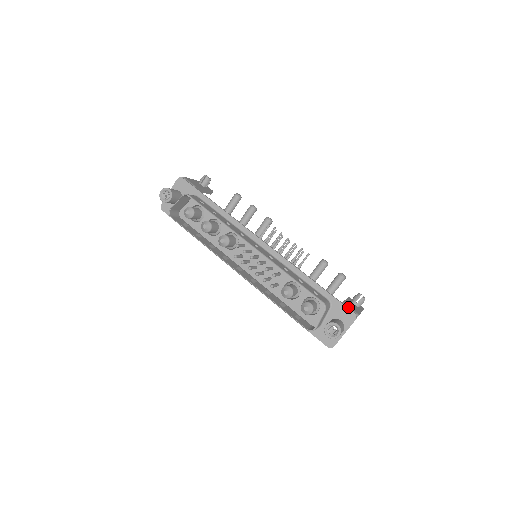
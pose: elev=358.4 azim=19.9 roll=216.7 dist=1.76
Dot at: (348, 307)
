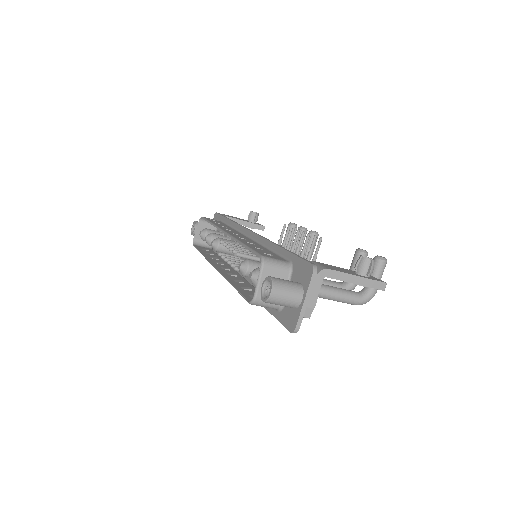
Dot at: (315, 263)
